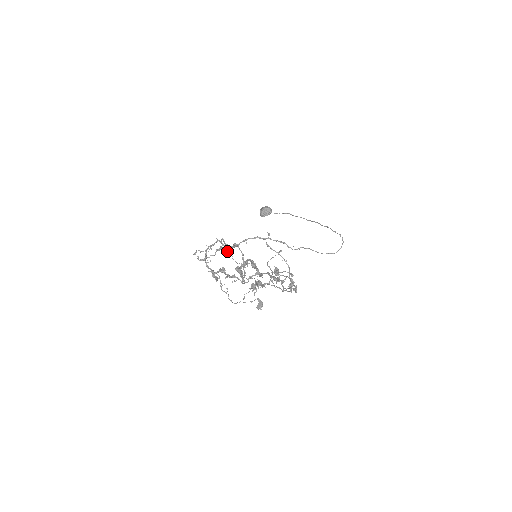
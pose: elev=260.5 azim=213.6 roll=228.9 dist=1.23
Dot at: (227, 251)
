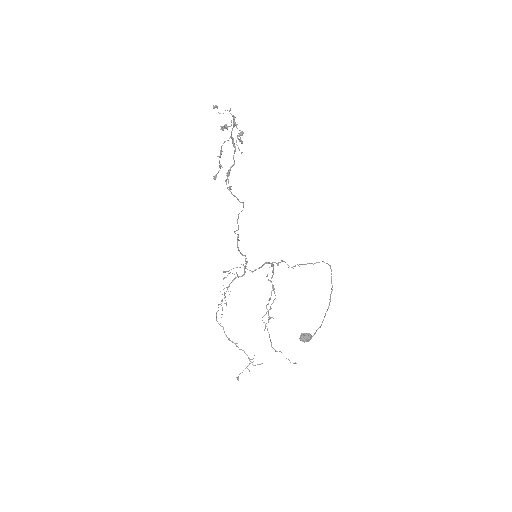
Dot at: (242, 254)
